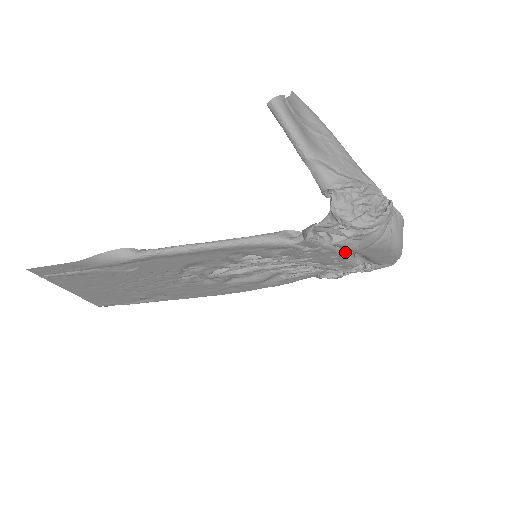
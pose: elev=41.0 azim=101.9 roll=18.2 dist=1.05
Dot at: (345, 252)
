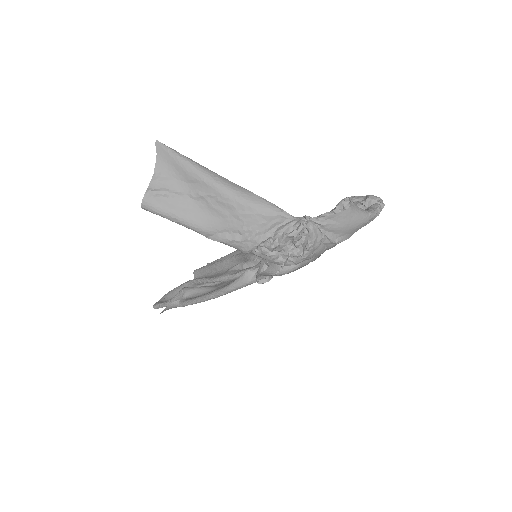
Dot at: occluded
